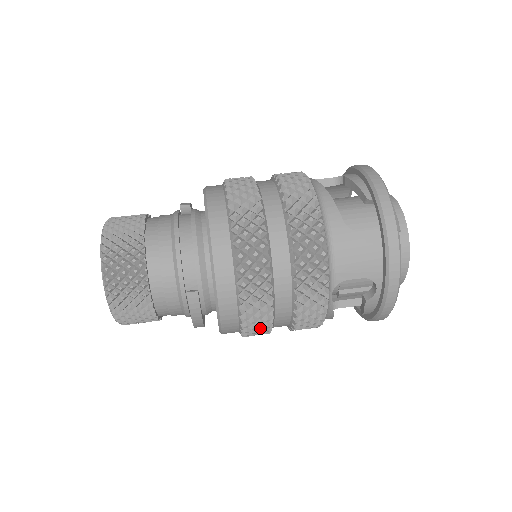
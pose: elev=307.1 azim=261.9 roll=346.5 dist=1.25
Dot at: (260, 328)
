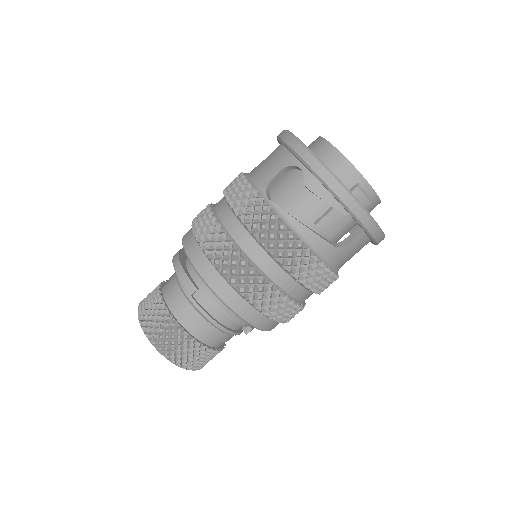
Dot at: occluded
